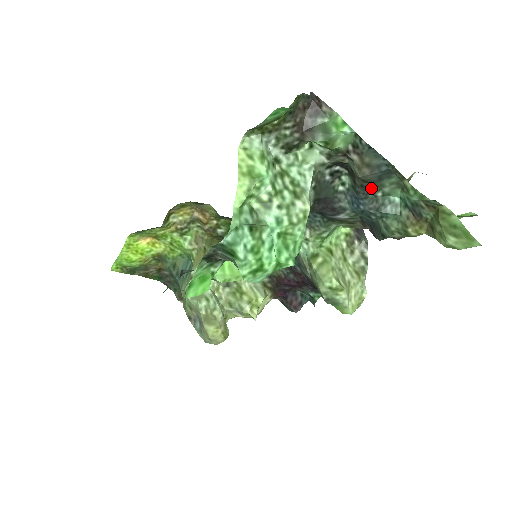
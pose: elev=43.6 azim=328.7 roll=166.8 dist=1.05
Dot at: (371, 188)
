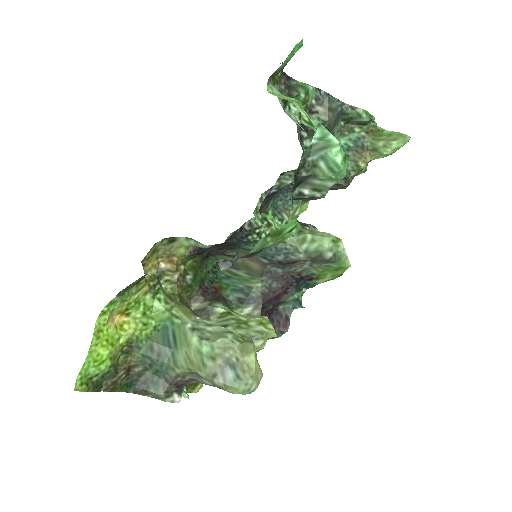
Dot at: occluded
